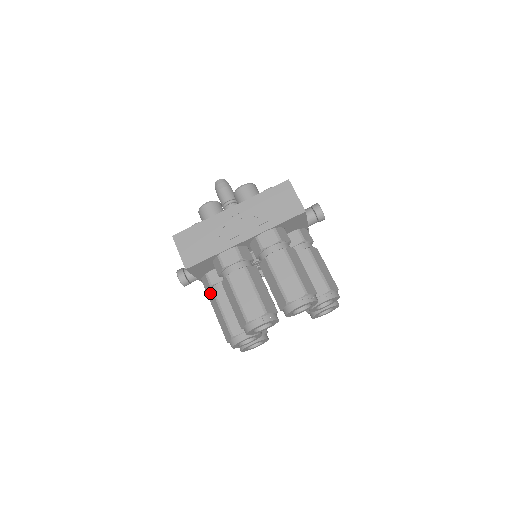
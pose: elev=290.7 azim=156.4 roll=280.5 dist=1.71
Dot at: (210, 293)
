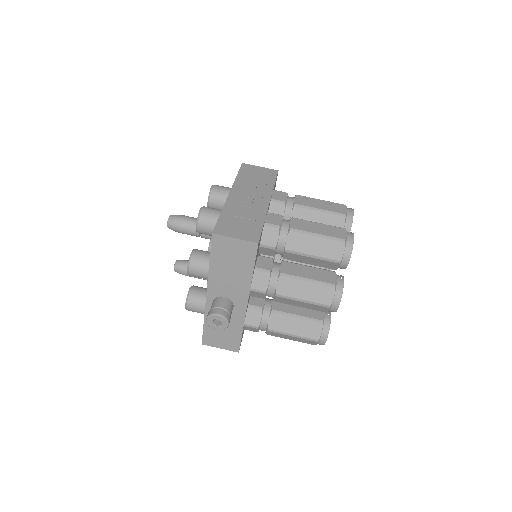
Dot at: (272, 286)
